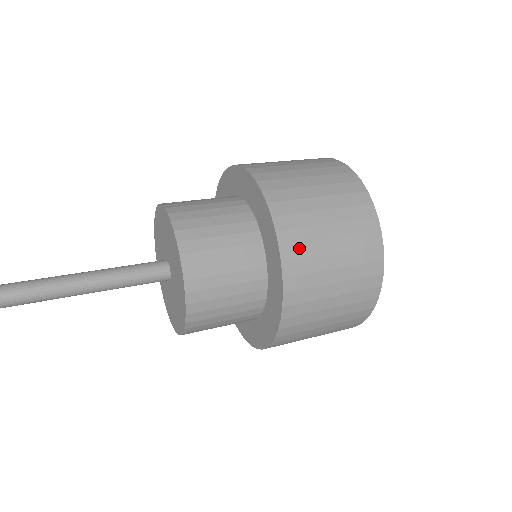
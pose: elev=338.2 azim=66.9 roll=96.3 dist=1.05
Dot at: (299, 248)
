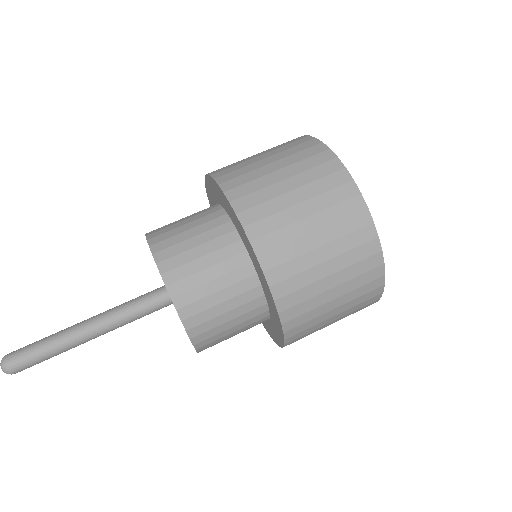
Dot at: (279, 252)
